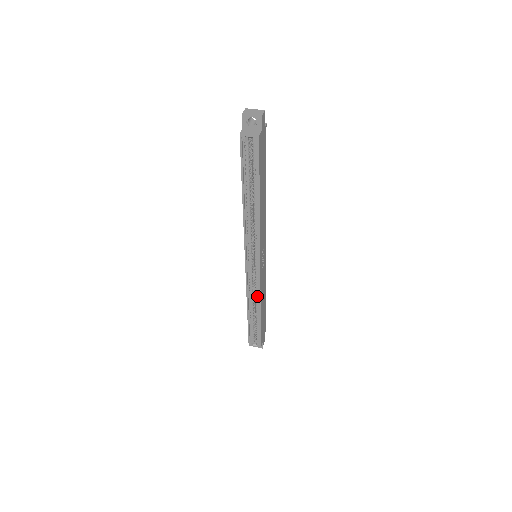
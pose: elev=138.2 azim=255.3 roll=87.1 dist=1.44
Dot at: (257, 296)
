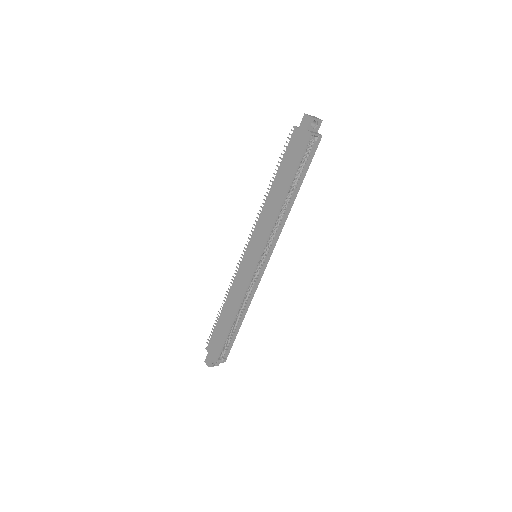
Dot at: (248, 298)
